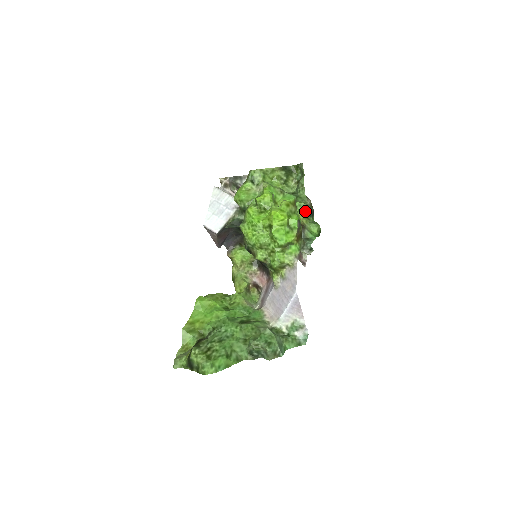
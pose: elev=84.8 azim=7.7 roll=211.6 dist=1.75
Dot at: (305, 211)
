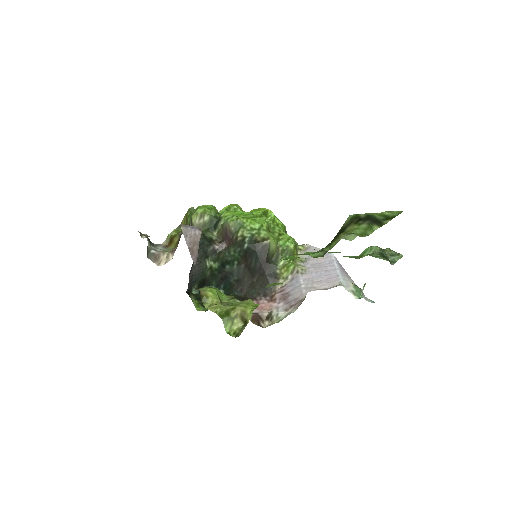
Dot at: occluded
